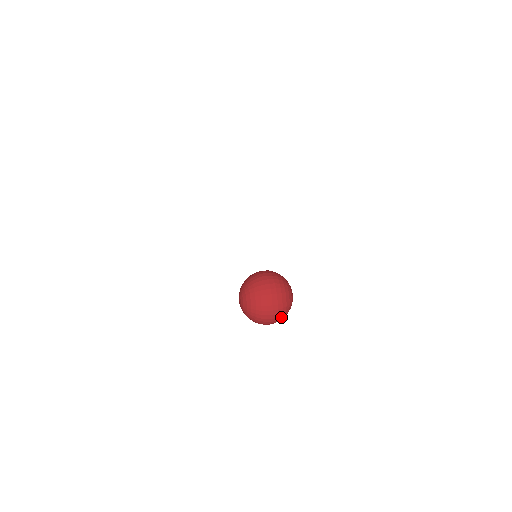
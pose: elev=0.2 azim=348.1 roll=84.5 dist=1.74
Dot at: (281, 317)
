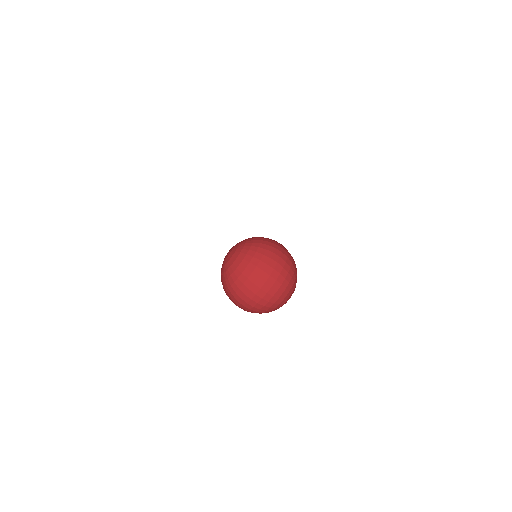
Dot at: (274, 293)
